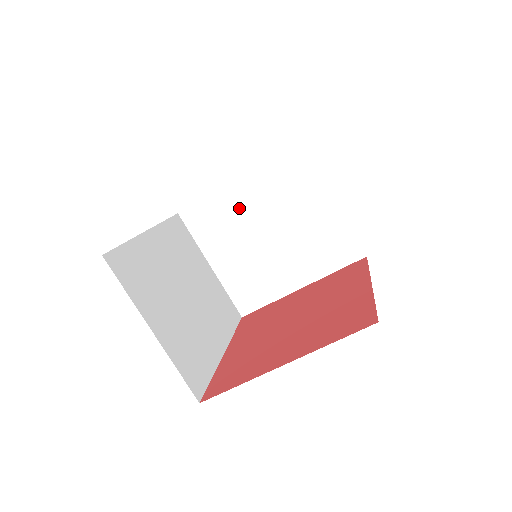
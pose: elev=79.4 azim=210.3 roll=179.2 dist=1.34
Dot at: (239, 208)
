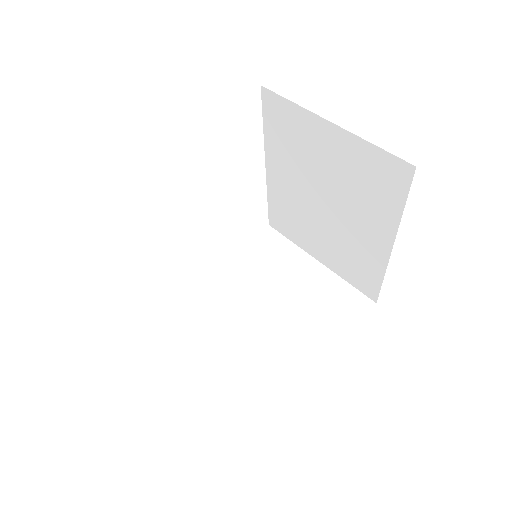
Dot at: (220, 294)
